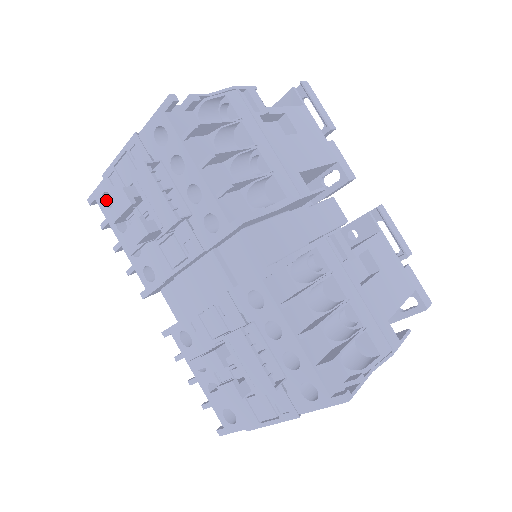
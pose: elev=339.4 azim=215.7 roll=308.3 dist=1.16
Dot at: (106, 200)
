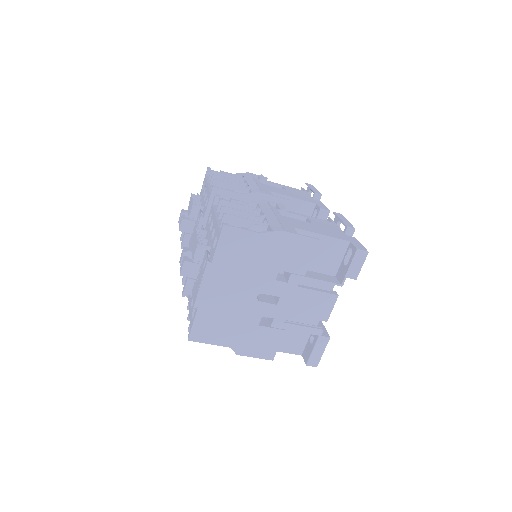
Dot at: occluded
